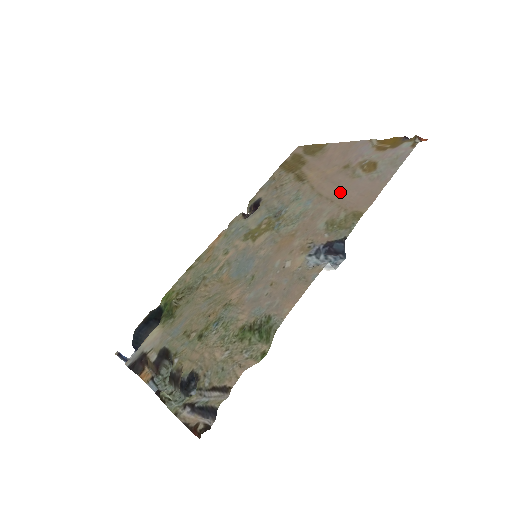
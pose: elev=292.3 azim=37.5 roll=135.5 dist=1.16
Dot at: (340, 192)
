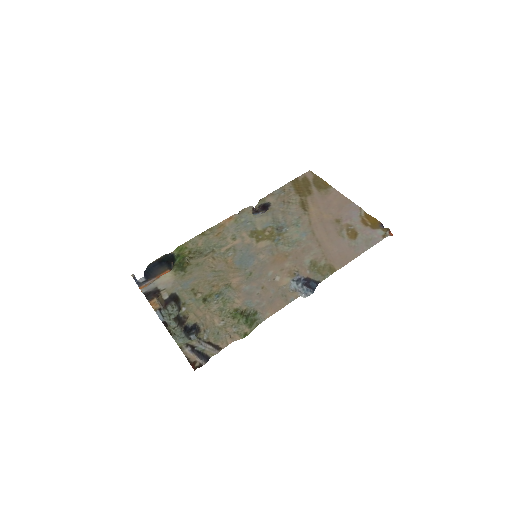
Dot at: (327, 241)
